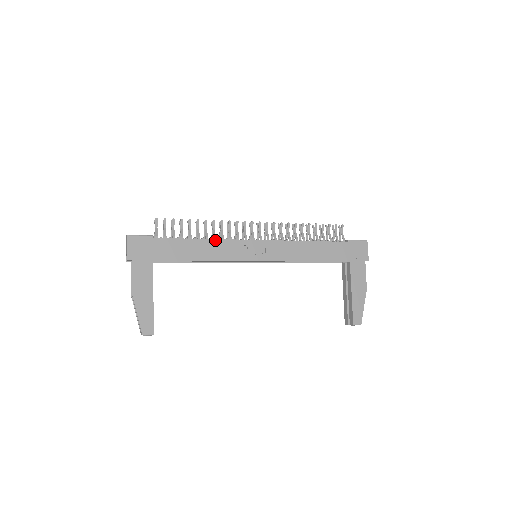
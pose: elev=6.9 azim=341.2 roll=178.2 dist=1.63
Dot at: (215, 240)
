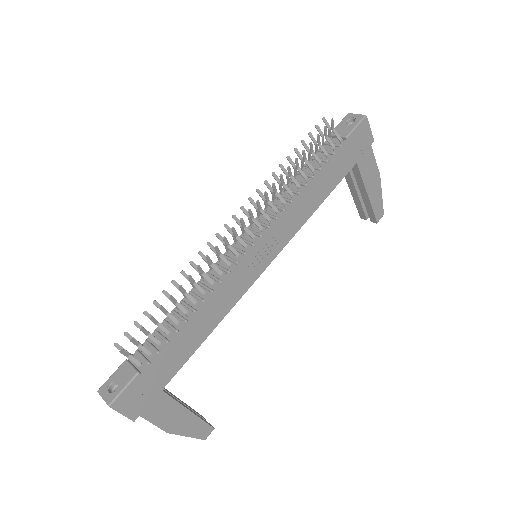
Dot at: (210, 299)
